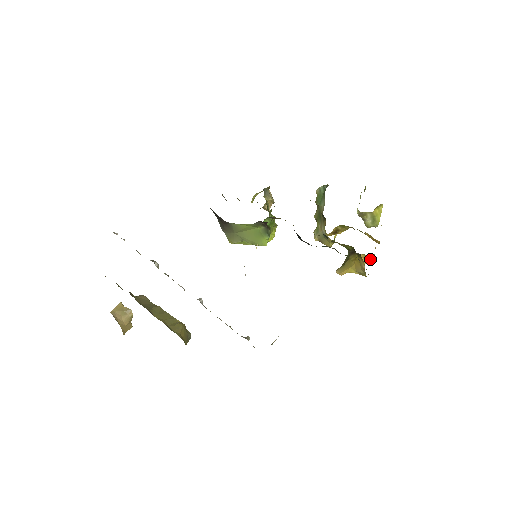
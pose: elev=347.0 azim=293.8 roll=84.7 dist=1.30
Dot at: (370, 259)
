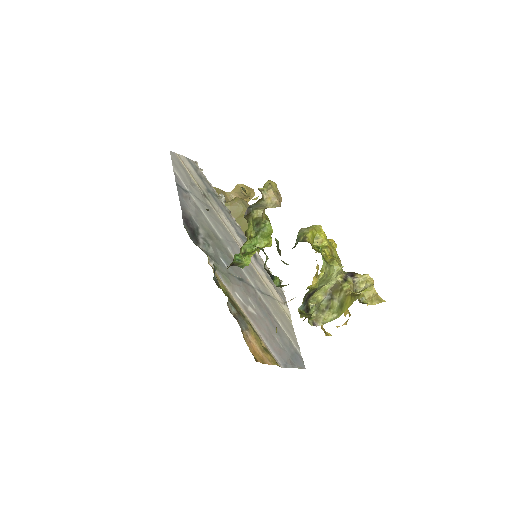
Dot at: occluded
